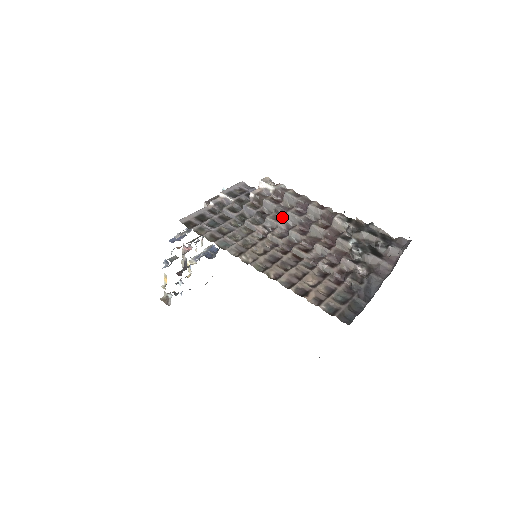
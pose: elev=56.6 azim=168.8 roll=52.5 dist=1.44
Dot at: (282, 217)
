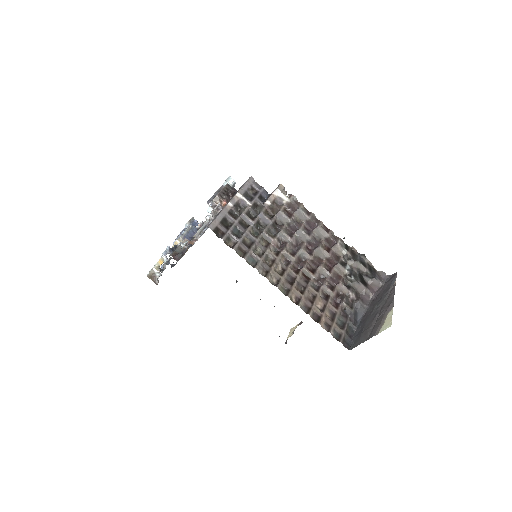
Dot at: (292, 230)
